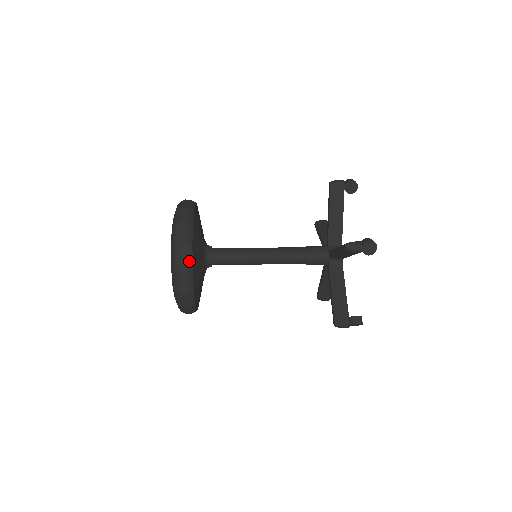
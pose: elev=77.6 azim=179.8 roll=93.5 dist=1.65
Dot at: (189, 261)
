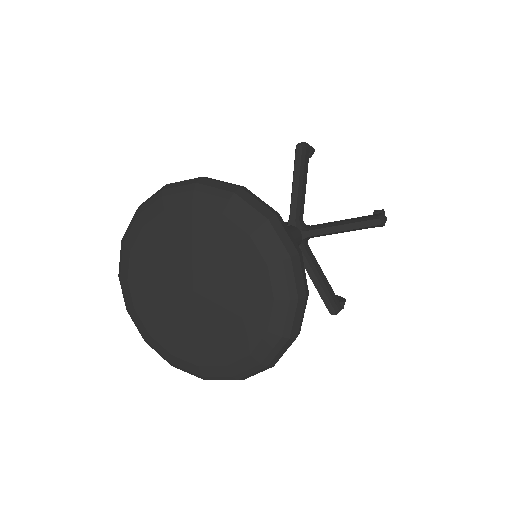
Dot at: occluded
